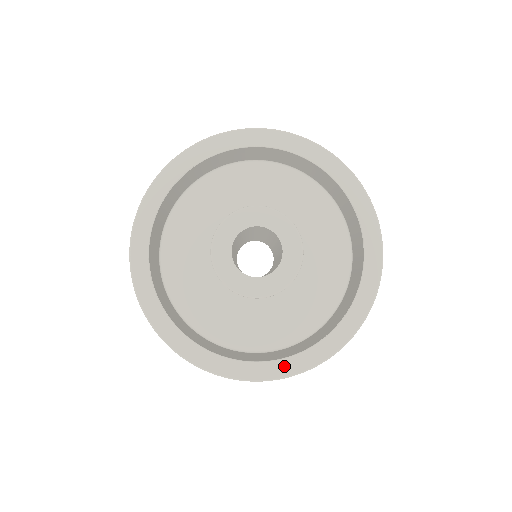
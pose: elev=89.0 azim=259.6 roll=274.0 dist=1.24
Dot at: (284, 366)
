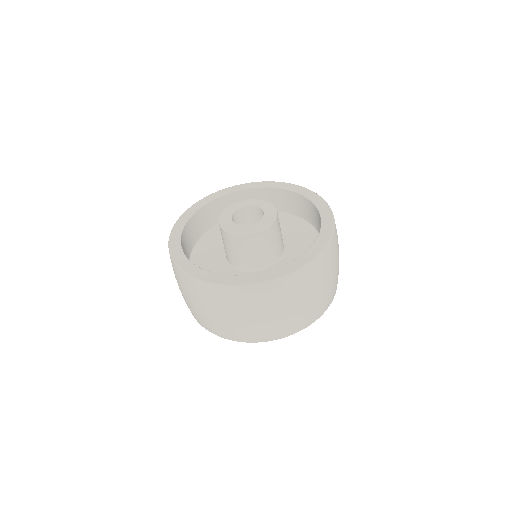
Dot at: (295, 264)
